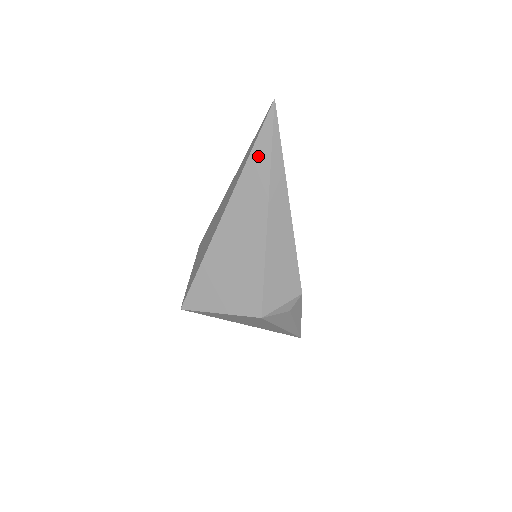
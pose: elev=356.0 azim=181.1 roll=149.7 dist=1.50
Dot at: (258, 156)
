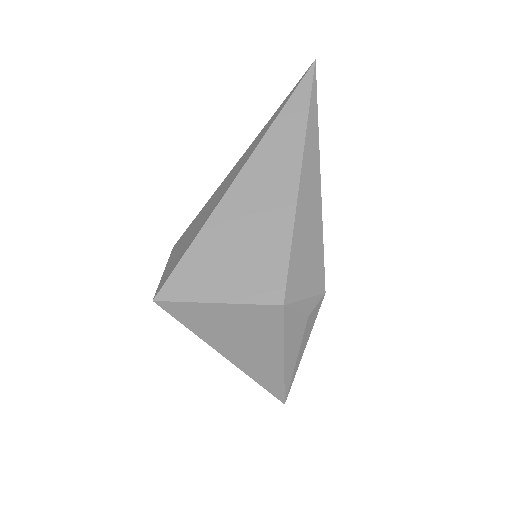
Dot at: (292, 111)
